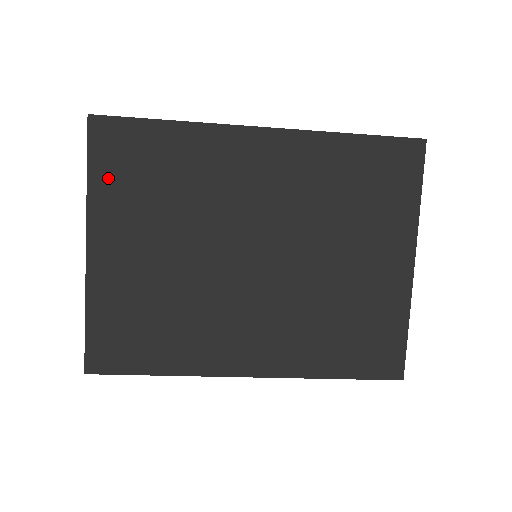
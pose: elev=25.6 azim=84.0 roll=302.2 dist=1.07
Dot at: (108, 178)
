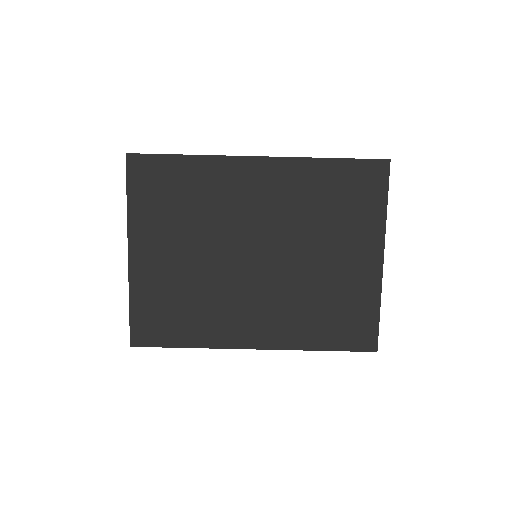
Dot at: (142, 200)
